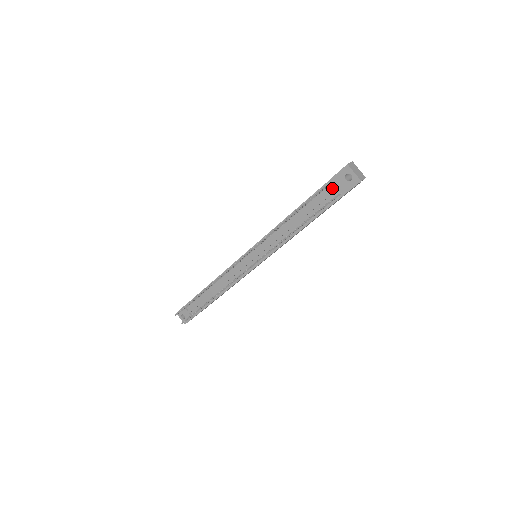
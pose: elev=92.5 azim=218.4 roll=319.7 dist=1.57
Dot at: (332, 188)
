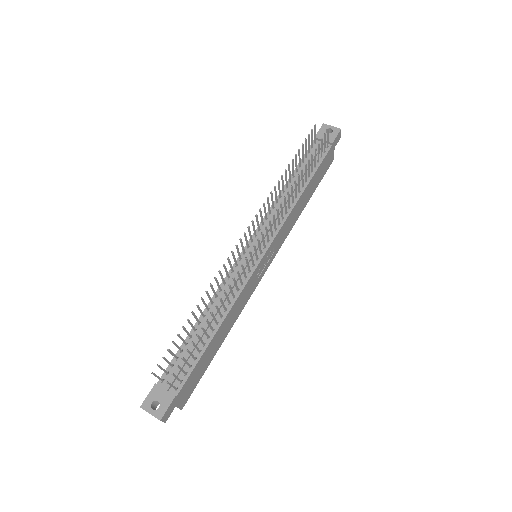
Dot at: occluded
